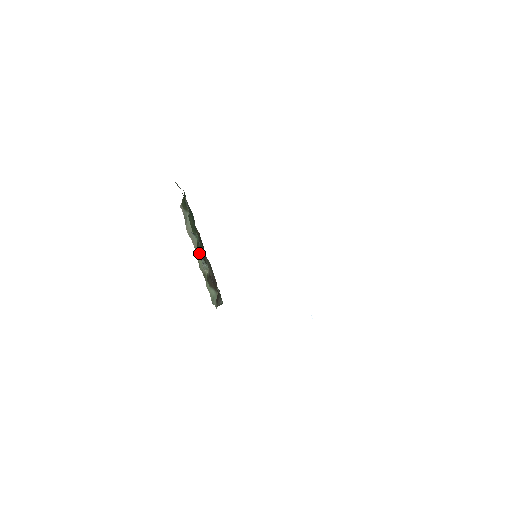
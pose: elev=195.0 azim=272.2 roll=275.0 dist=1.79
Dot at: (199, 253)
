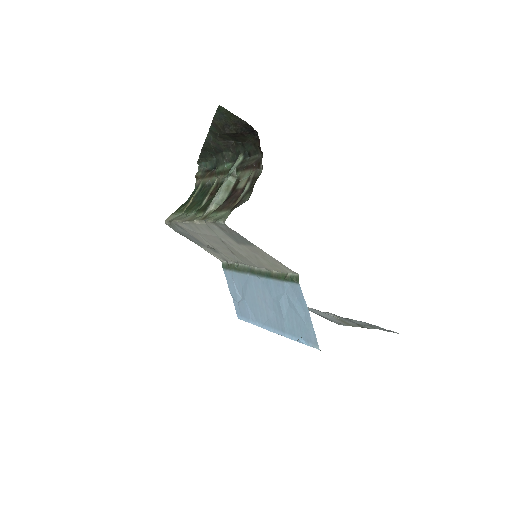
Dot at: (229, 171)
